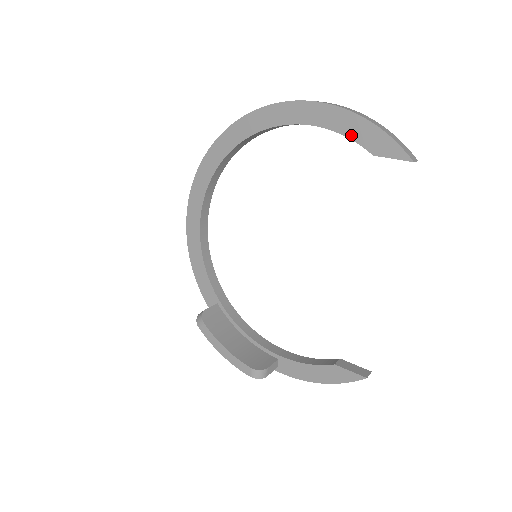
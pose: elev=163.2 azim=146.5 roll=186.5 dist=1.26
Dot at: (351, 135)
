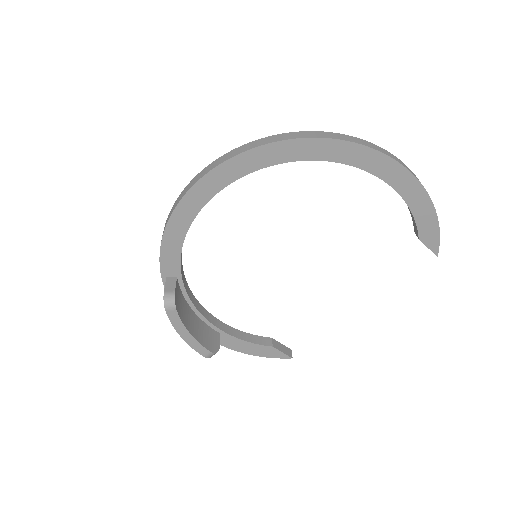
Dot at: (418, 218)
